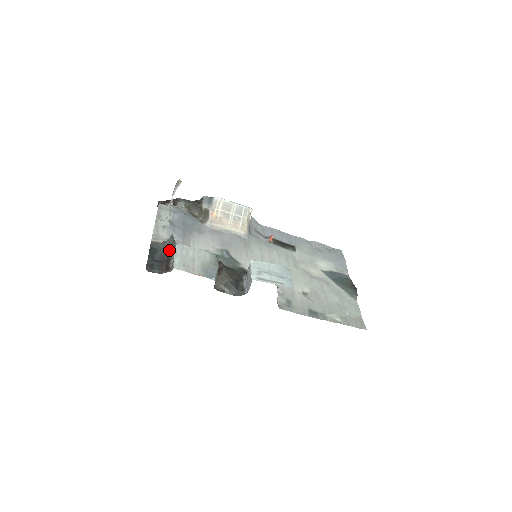
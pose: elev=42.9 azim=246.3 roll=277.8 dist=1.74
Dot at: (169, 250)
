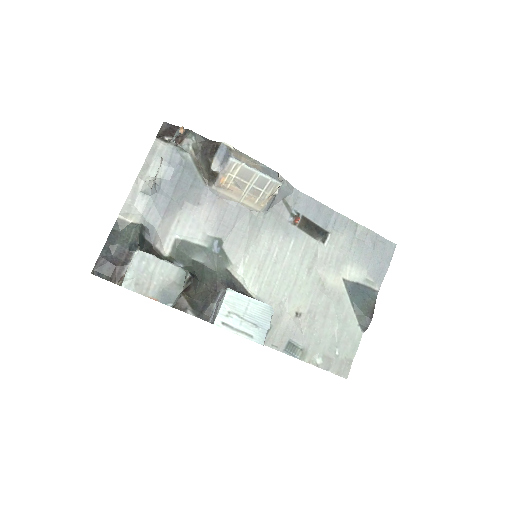
Dot at: (131, 246)
